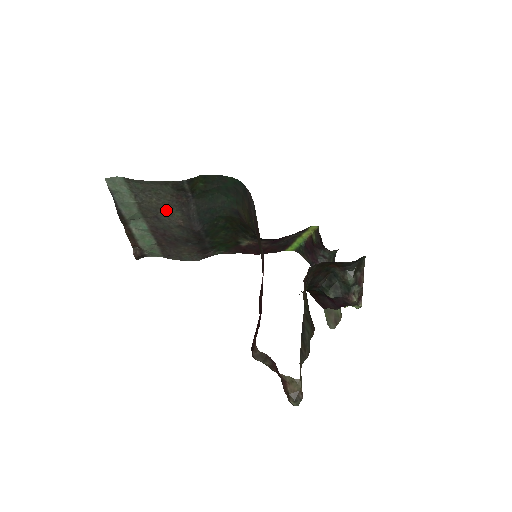
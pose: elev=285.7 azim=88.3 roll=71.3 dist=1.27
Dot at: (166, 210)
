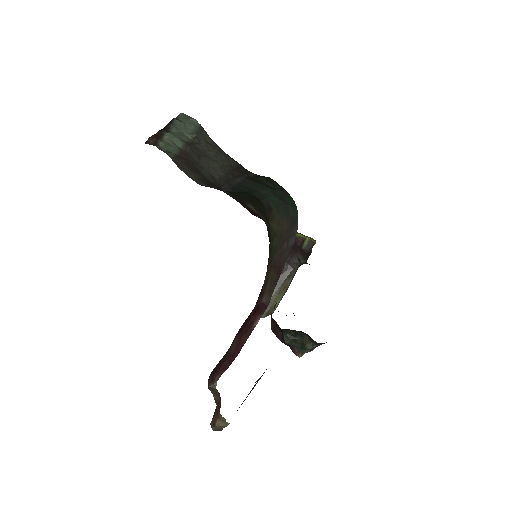
Dot at: (213, 164)
